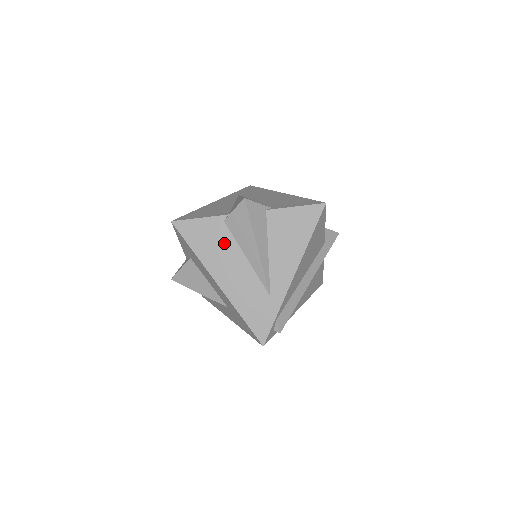
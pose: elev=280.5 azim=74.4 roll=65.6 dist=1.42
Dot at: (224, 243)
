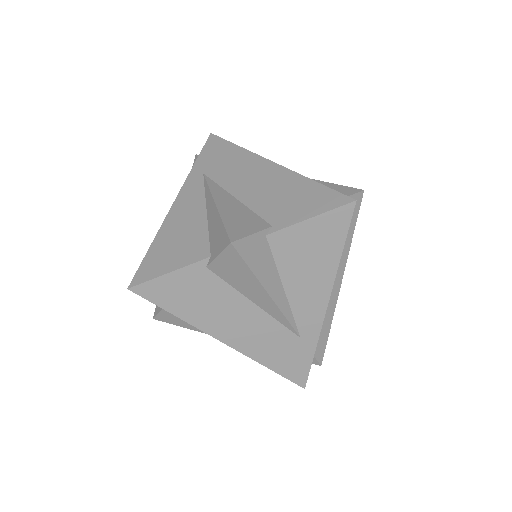
Dot at: (217, 295)
